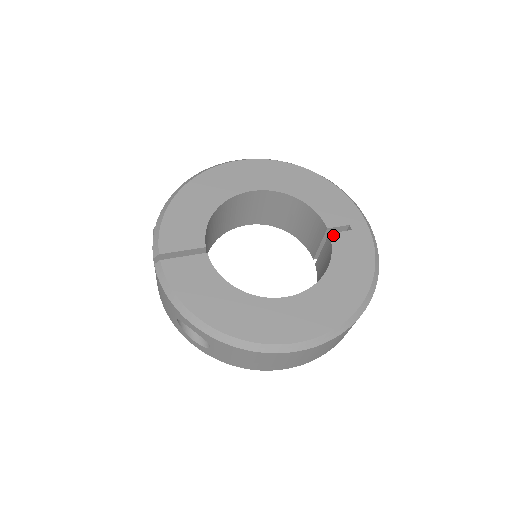
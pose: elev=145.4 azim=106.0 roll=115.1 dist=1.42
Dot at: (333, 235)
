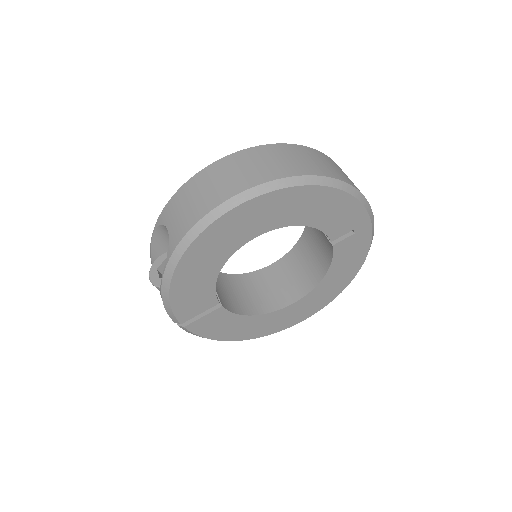
Dot at: (336, 246)
